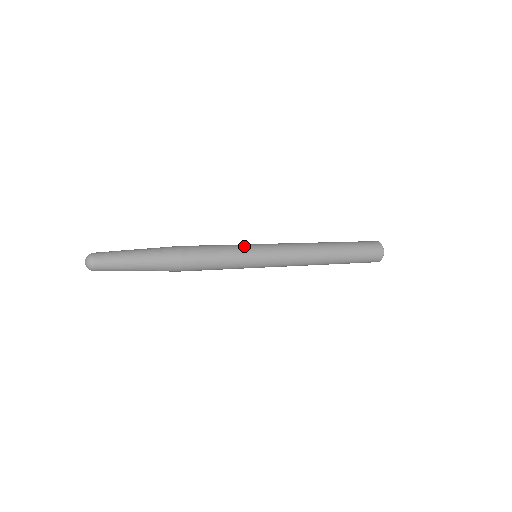
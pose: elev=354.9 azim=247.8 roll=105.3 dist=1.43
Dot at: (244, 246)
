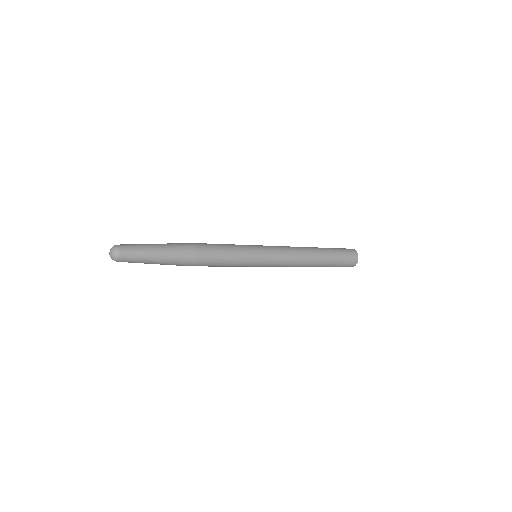
Dot at: (250, 251)
